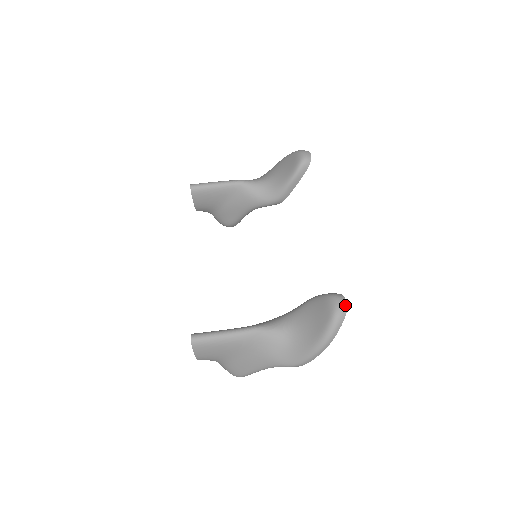
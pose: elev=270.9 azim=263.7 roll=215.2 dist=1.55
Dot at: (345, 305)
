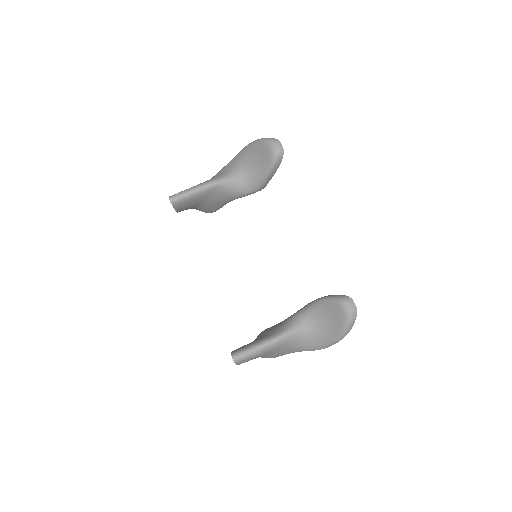
Dot at: (355, 308)
